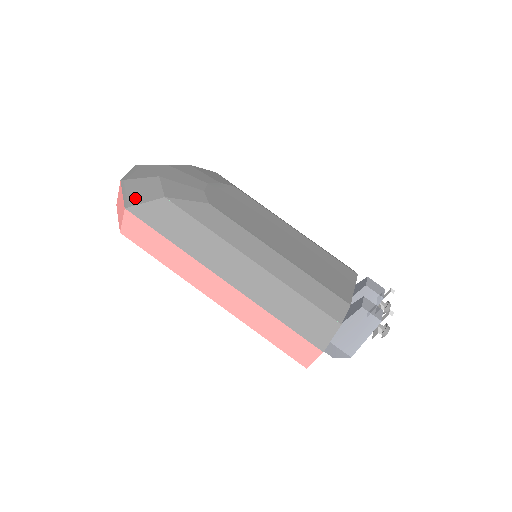
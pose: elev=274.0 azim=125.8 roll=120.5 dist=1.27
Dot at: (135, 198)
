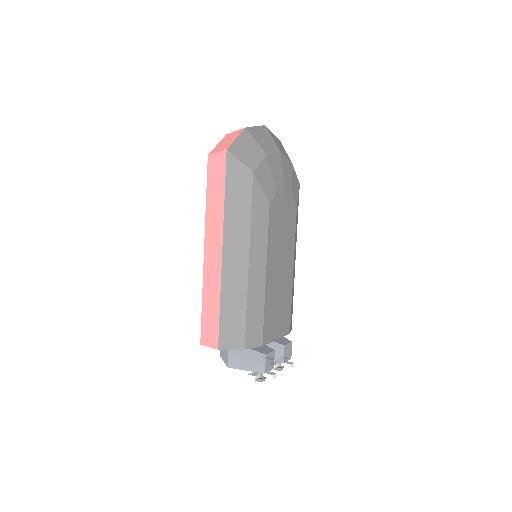
Dot at: (239, 151)
